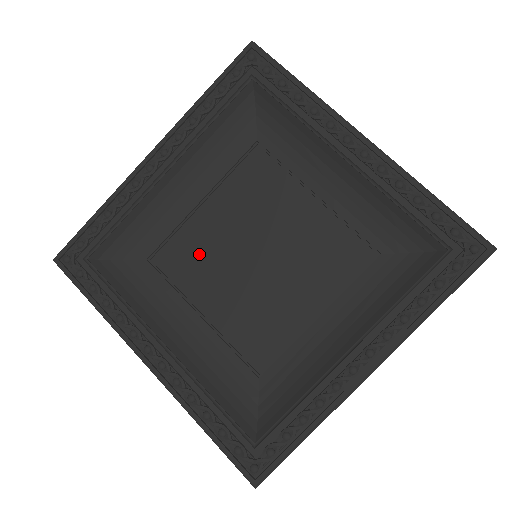
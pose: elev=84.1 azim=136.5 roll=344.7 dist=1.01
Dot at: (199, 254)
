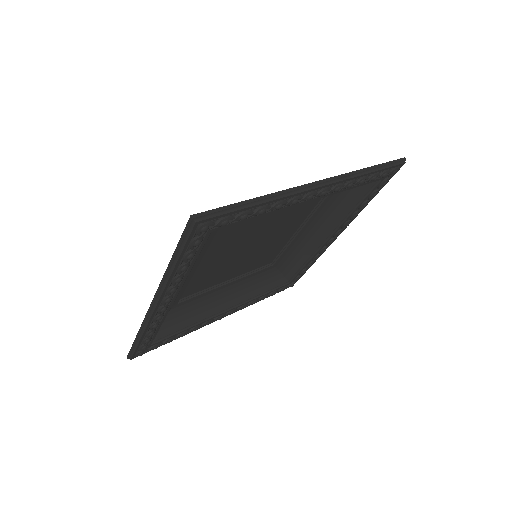
Dot at: (209, 276)
